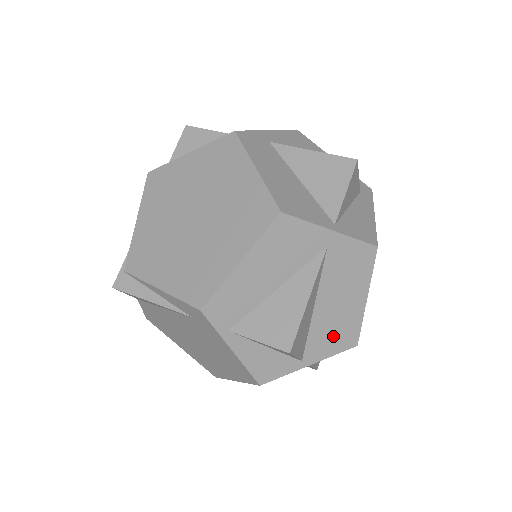
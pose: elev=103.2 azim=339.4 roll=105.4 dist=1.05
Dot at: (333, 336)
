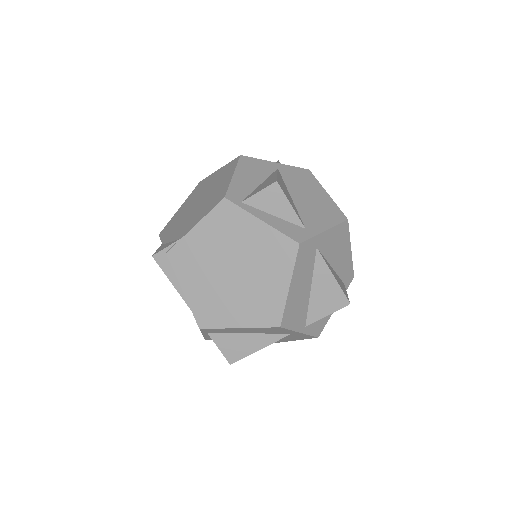
Dot at: occluded
